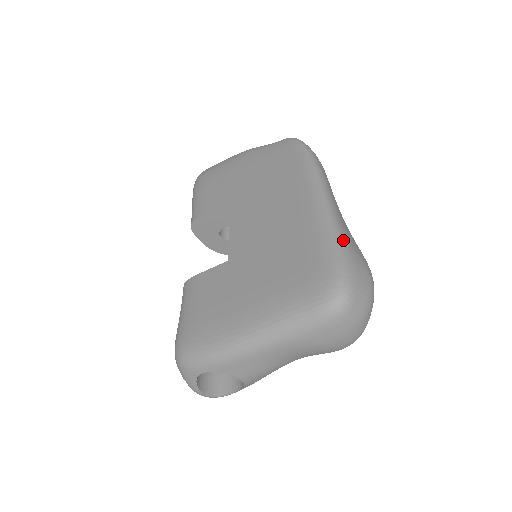
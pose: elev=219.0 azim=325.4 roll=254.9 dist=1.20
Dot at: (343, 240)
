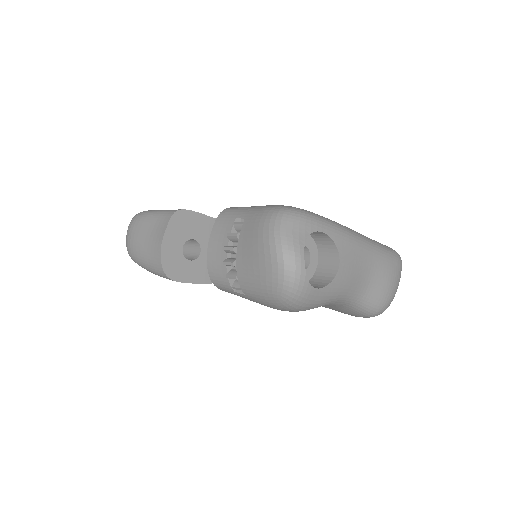
Dot at: occluded
